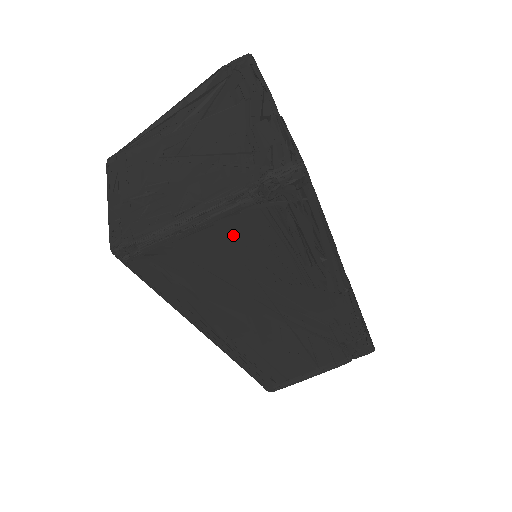
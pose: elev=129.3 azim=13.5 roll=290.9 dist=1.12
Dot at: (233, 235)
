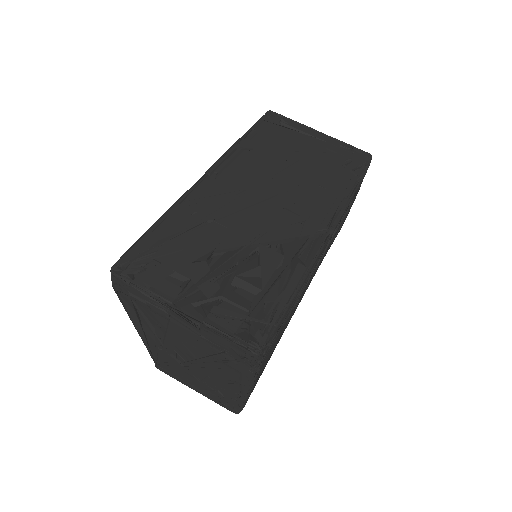
Dot at: (266, 359)
